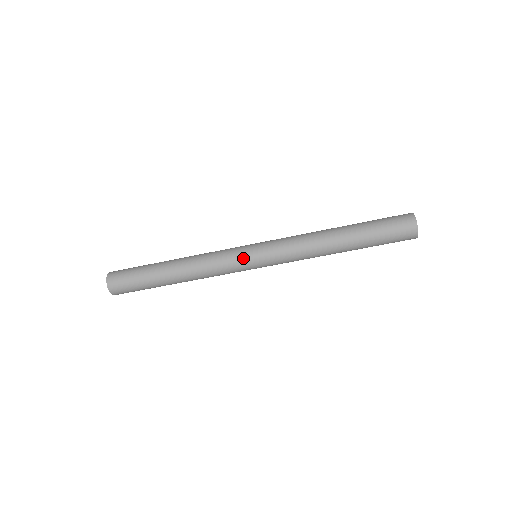
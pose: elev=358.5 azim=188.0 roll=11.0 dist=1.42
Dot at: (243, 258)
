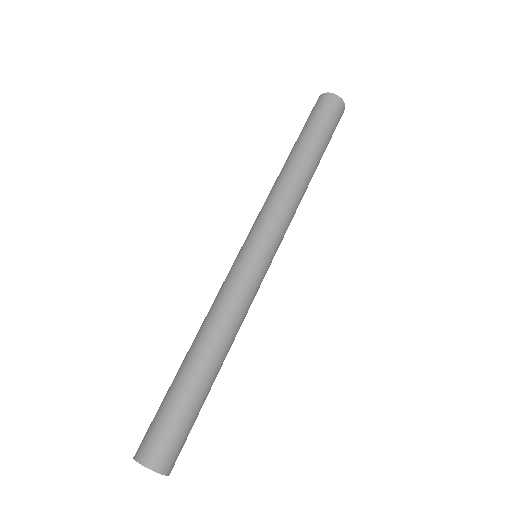
Dot at: (261, 270)
